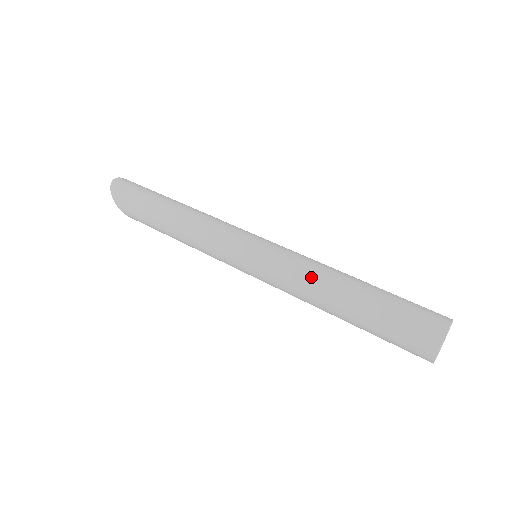
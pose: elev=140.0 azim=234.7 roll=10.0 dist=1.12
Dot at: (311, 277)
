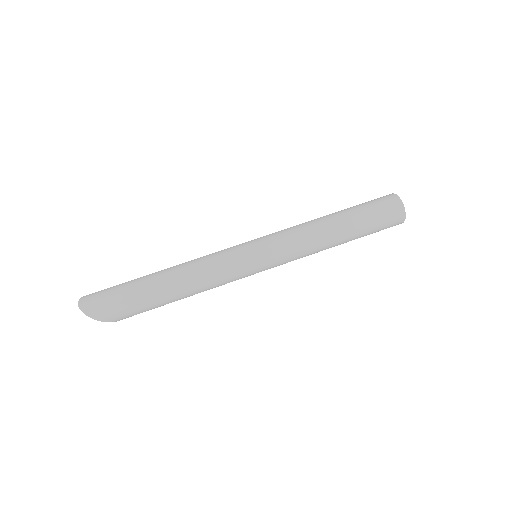
Dot at: (313, 238)
